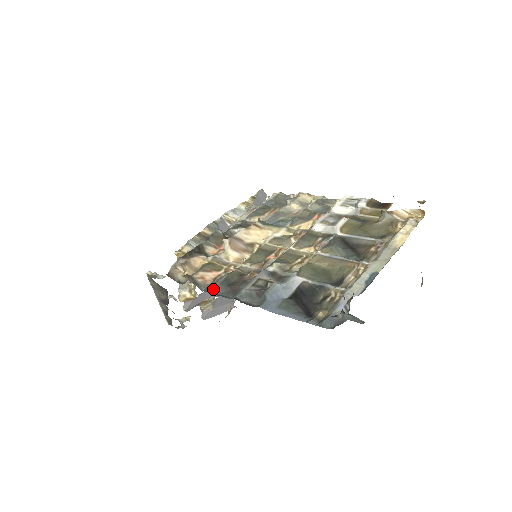
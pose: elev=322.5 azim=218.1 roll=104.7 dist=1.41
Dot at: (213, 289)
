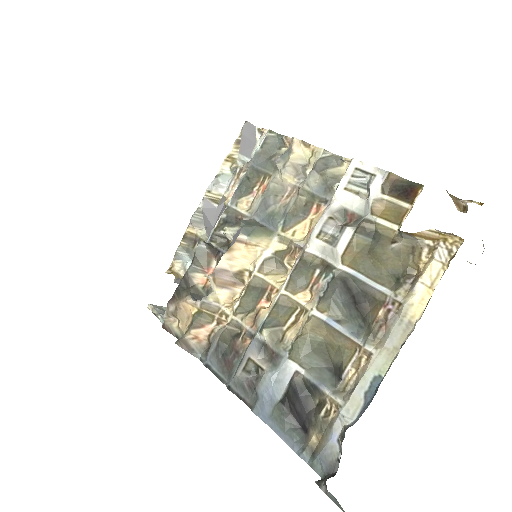
Dot at: (208, 361)
